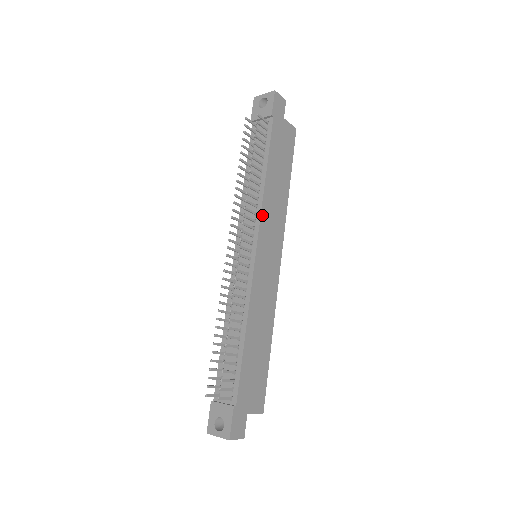
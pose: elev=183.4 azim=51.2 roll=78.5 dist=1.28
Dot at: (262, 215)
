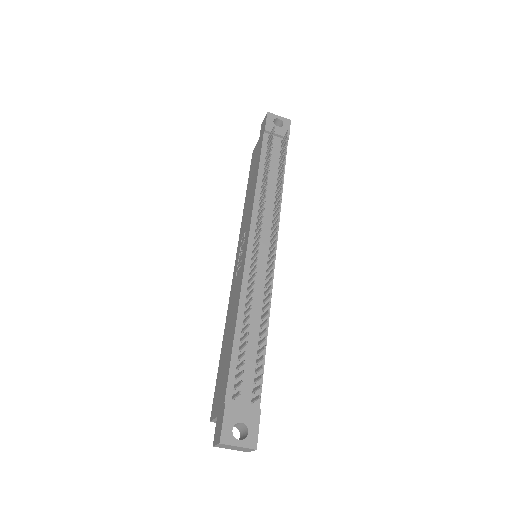
Dot at: (279, 220)
